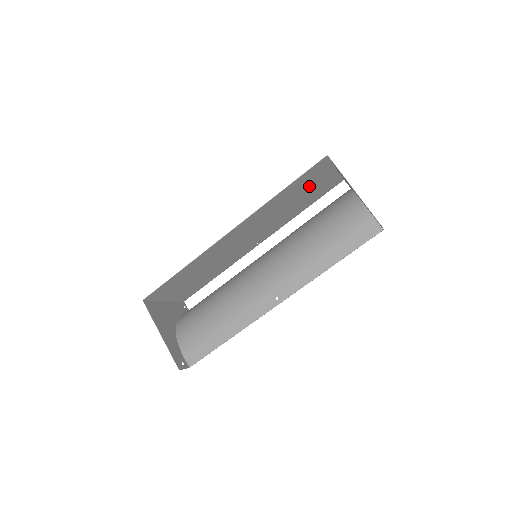
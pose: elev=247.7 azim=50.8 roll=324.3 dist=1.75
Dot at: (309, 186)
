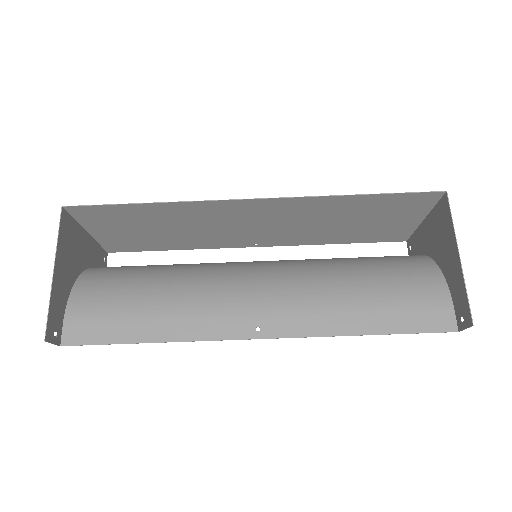
Dot at: (381, 216)
